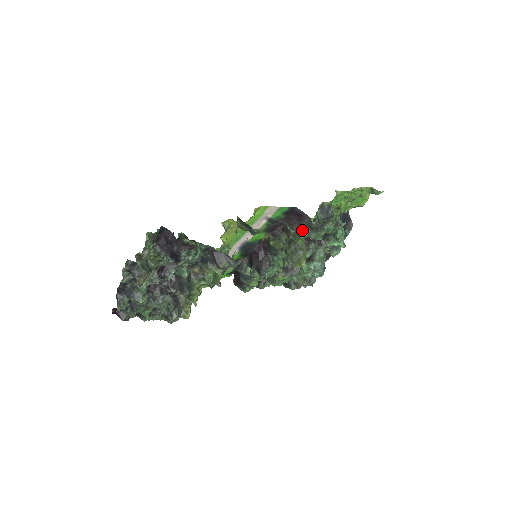
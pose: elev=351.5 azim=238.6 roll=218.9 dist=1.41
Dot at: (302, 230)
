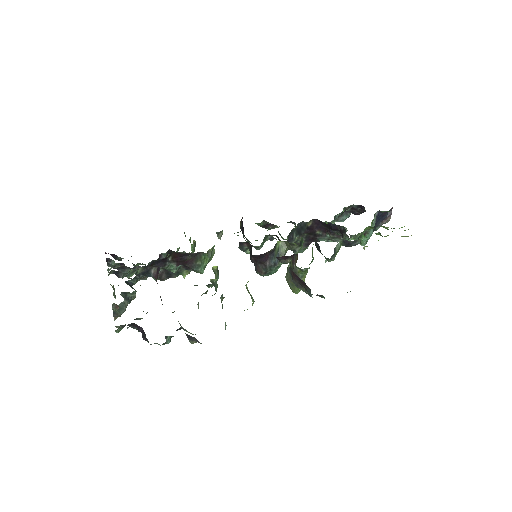
Dot at: (301, 287)
